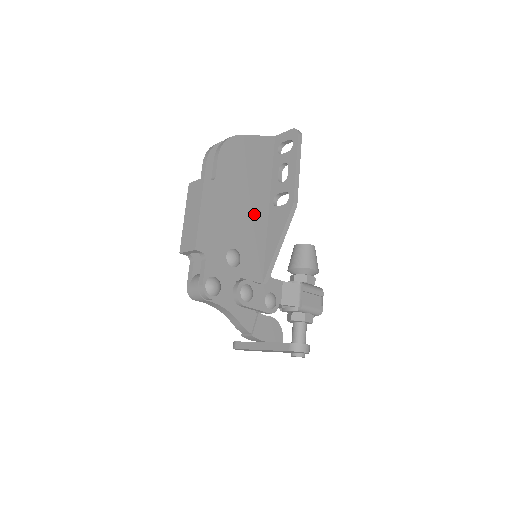
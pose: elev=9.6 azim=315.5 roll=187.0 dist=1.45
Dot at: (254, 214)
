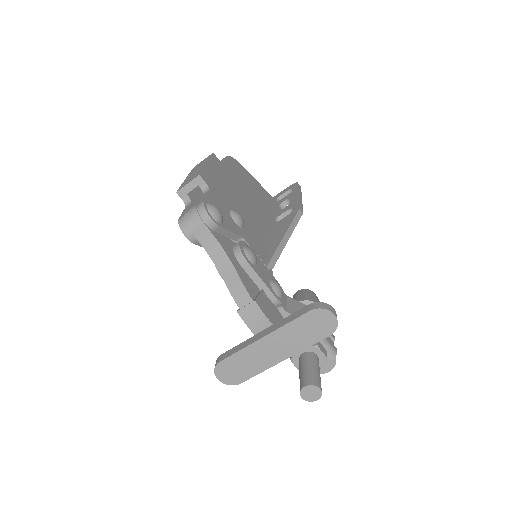
Dot at: (256, 216)
